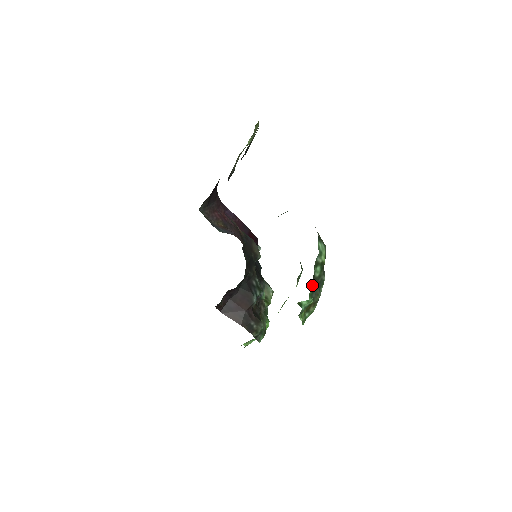
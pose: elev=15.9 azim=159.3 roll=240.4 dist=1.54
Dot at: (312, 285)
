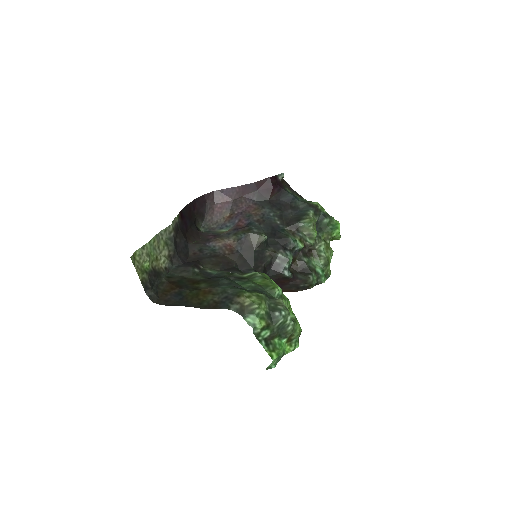
Dot at: (272, 339)
